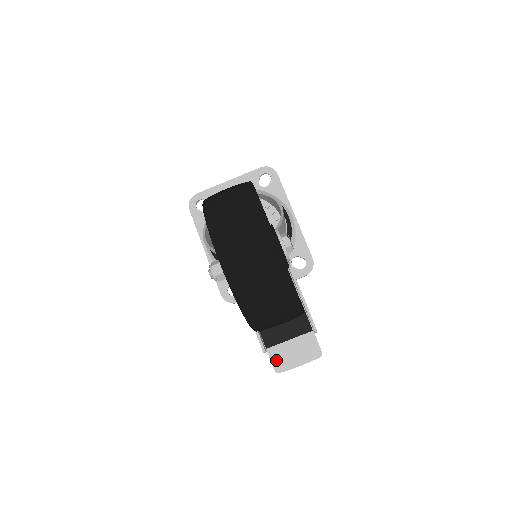
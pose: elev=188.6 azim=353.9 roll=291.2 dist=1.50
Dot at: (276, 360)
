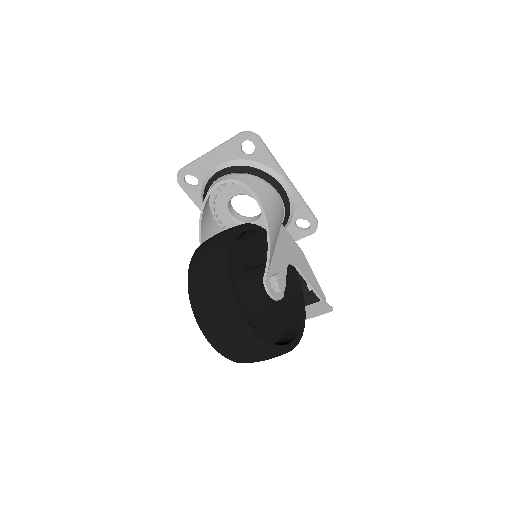
Dot at: occluded
